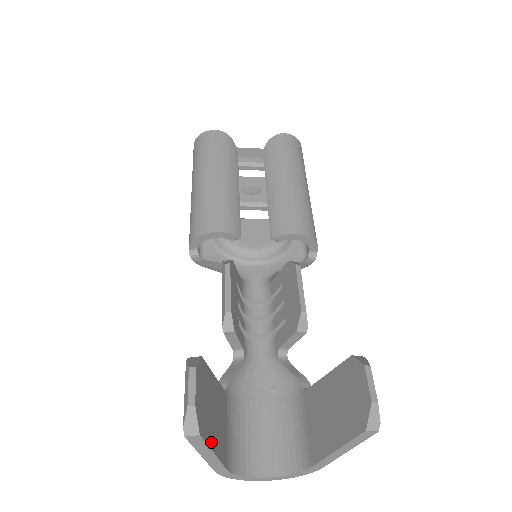
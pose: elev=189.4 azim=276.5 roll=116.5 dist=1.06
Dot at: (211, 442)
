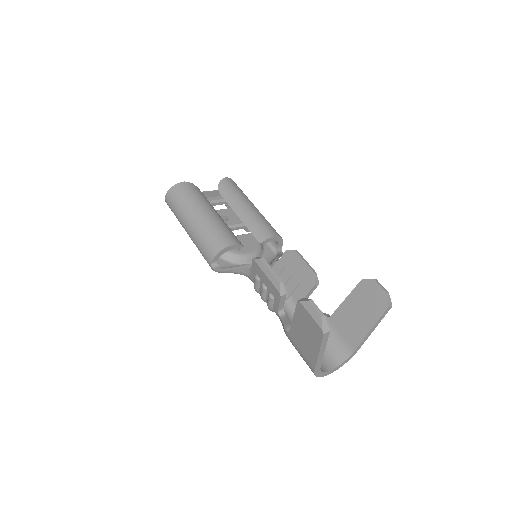
Dot at: occluded
